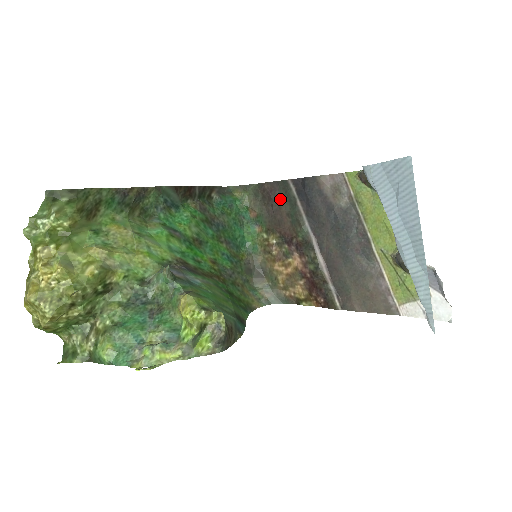
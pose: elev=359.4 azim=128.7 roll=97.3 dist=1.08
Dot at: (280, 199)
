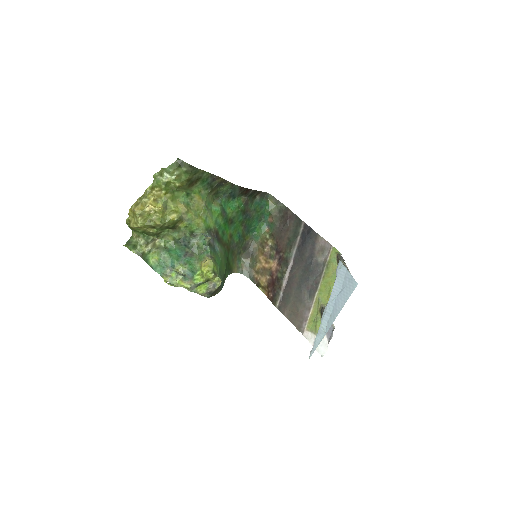
Dot at: (291, 226)
